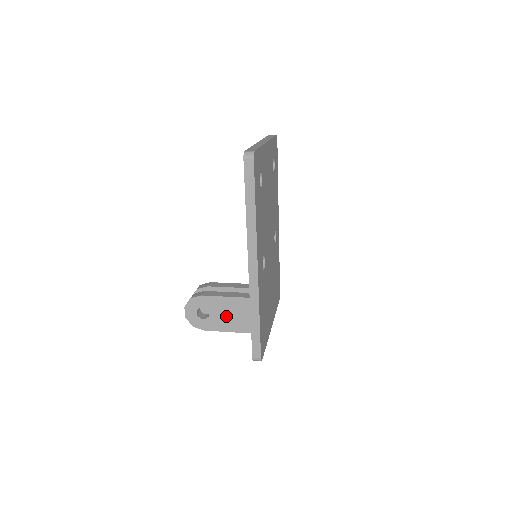
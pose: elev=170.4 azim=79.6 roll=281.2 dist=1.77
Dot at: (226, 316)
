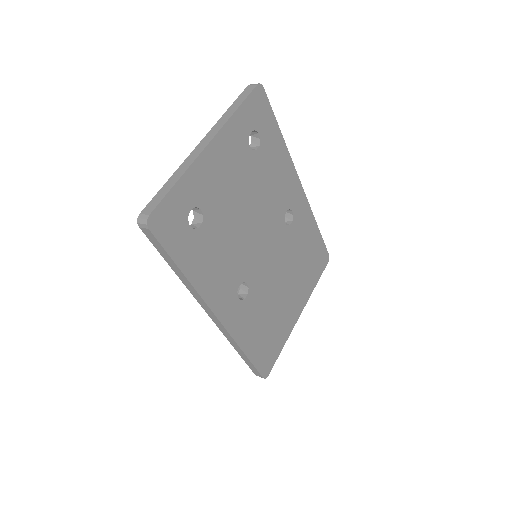
Dot at: occluded
